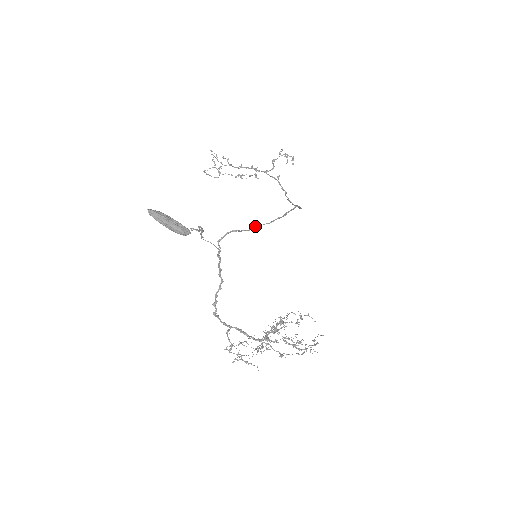
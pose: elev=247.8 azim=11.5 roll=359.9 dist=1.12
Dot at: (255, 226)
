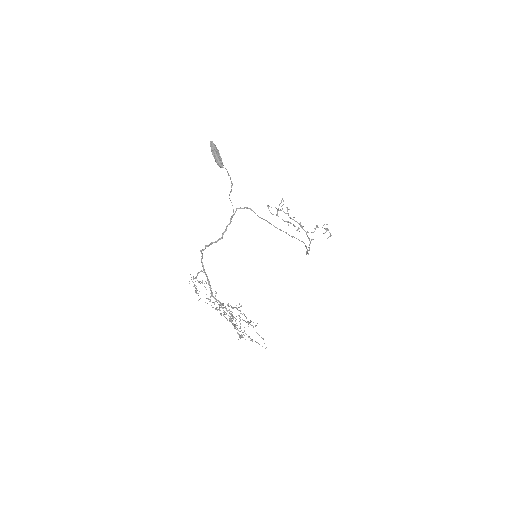
Dot at: (266, 220)
